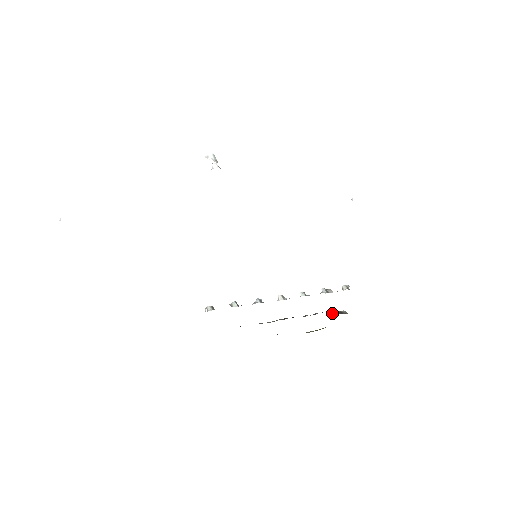
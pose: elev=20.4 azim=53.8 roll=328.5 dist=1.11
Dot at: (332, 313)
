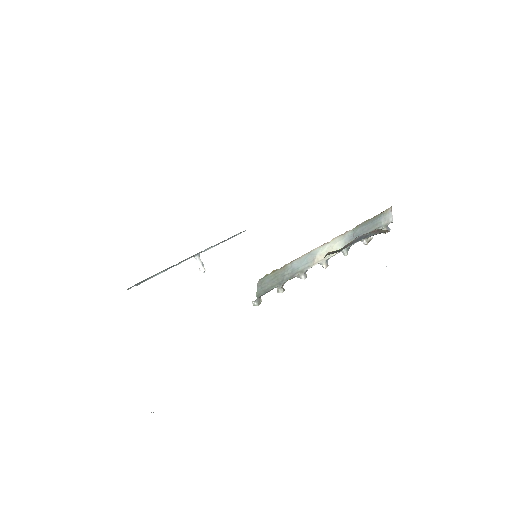
Dot at: occluded
